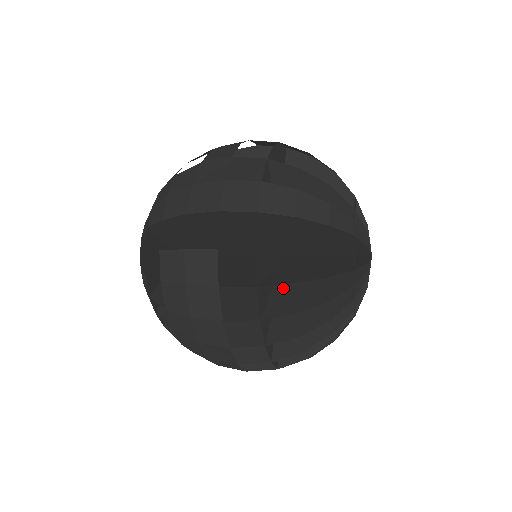
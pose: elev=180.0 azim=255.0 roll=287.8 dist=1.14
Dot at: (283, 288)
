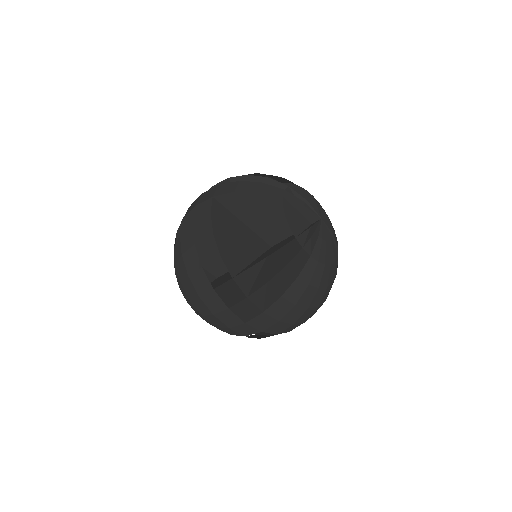
Dot at: occluded
